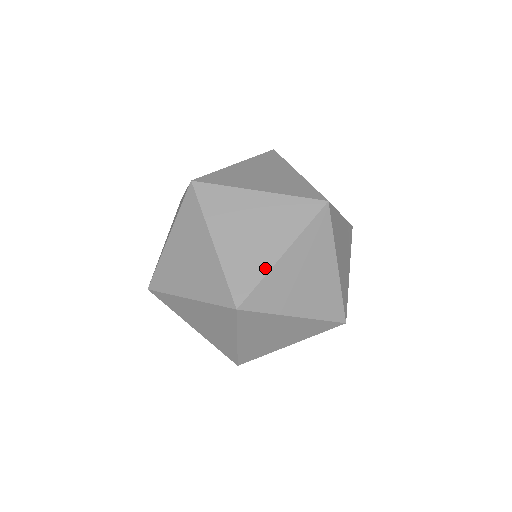
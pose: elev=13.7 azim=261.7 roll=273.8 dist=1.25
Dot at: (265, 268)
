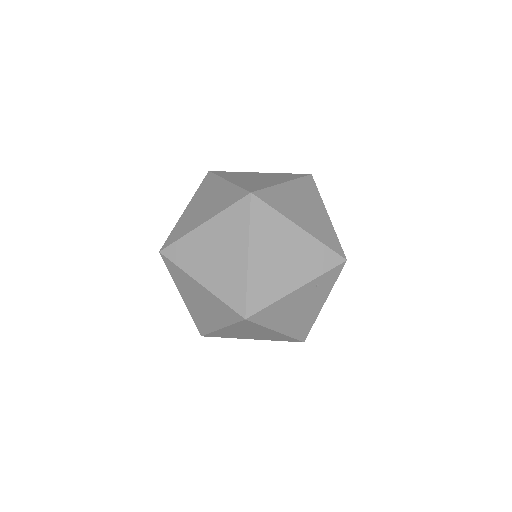
Dot at: (189, 230)
